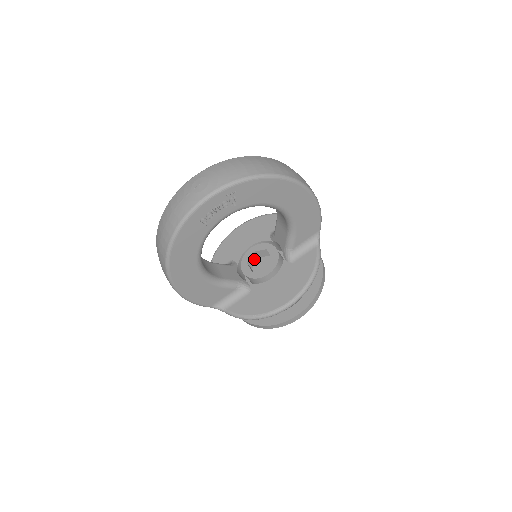
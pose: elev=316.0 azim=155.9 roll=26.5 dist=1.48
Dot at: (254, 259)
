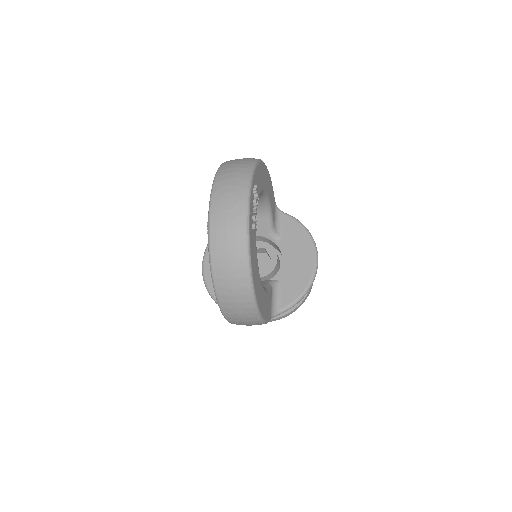
Dot at: occluded
